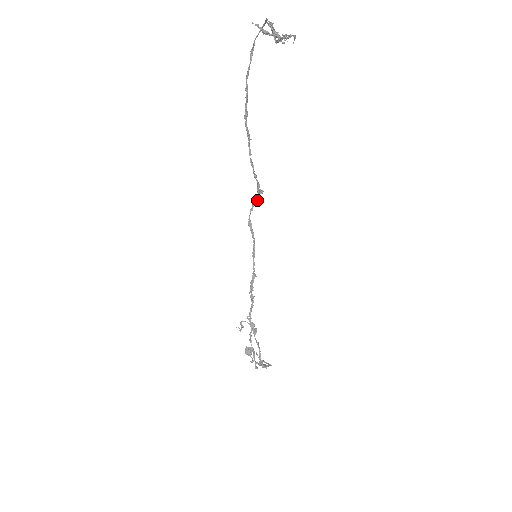
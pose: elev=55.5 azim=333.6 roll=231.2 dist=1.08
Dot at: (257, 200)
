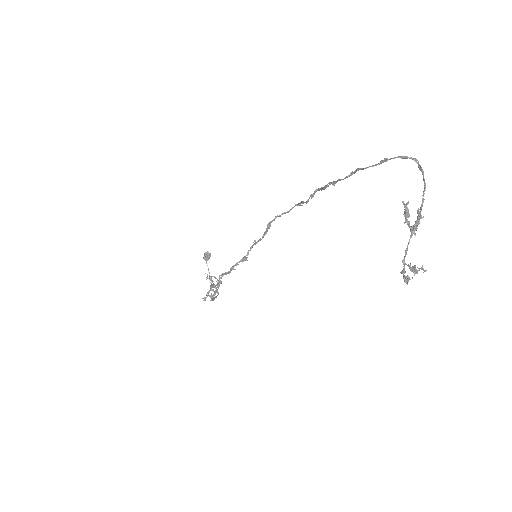
Dot at: (290, 210)
